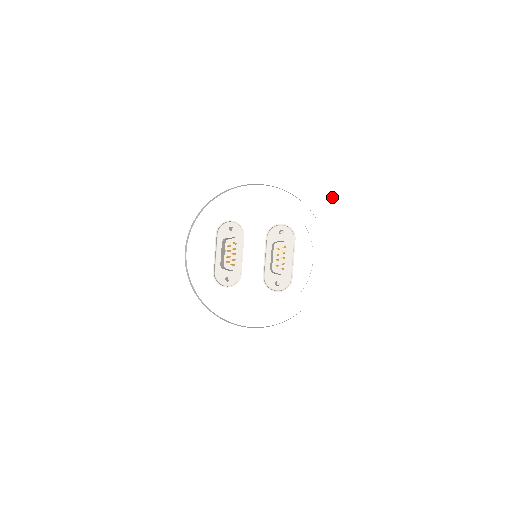
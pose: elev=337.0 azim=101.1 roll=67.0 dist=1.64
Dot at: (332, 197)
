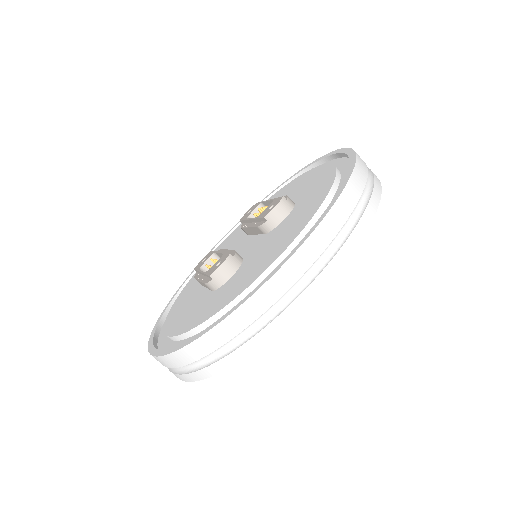
Dot at: occluded
